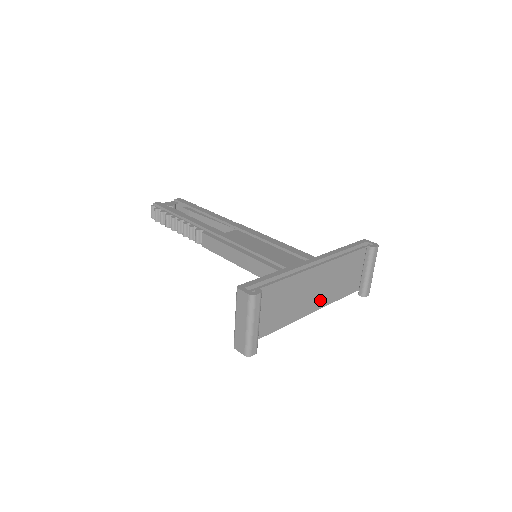
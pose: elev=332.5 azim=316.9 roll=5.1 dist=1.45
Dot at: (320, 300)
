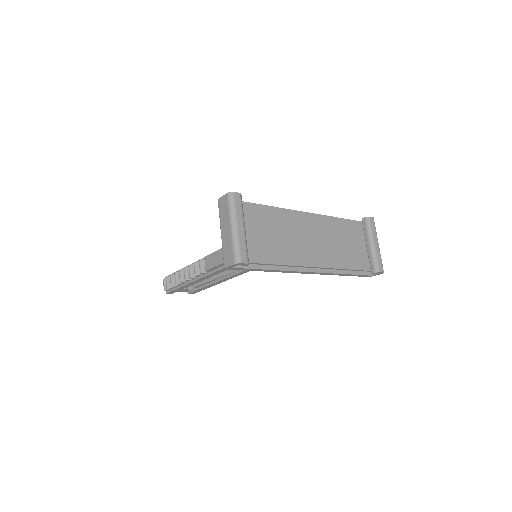
Dot at: (322, 258)
